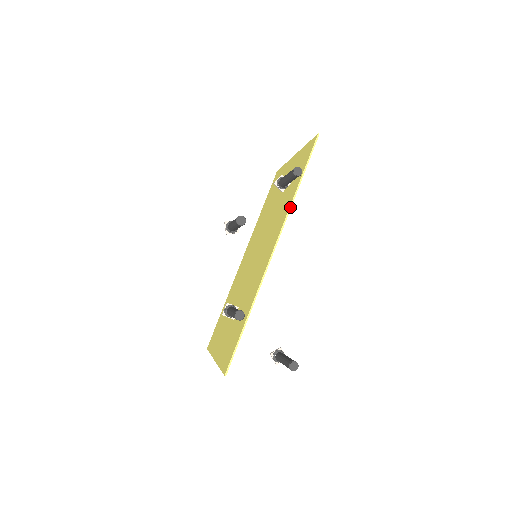
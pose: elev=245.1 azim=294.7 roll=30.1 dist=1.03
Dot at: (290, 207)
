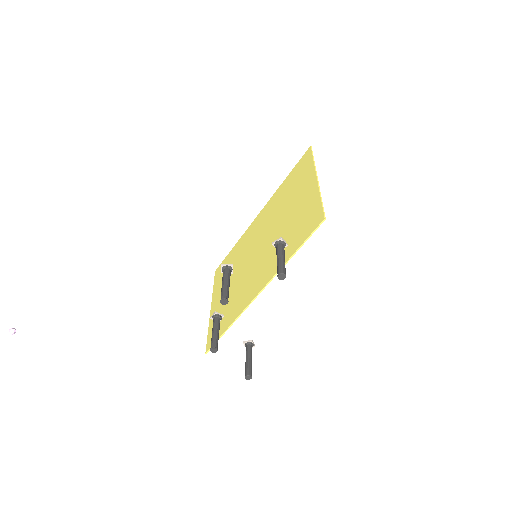
Dot at: occluded
